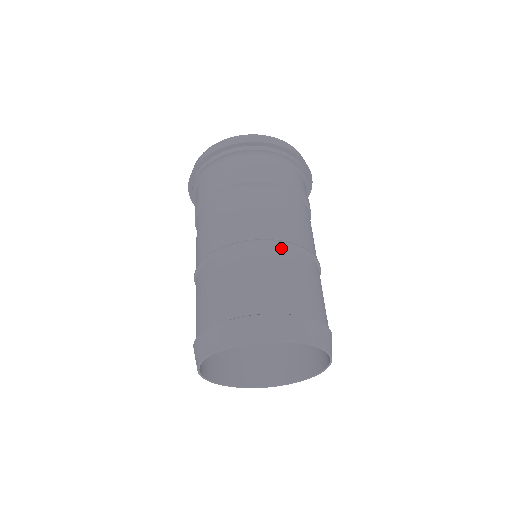
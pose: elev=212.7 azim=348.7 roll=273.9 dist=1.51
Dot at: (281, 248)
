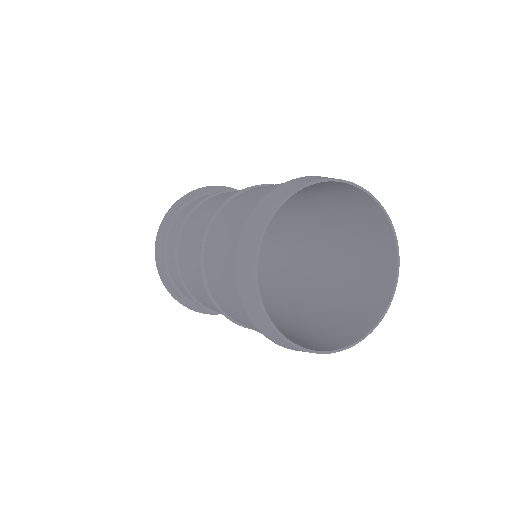
Dot at: (247, 191)
